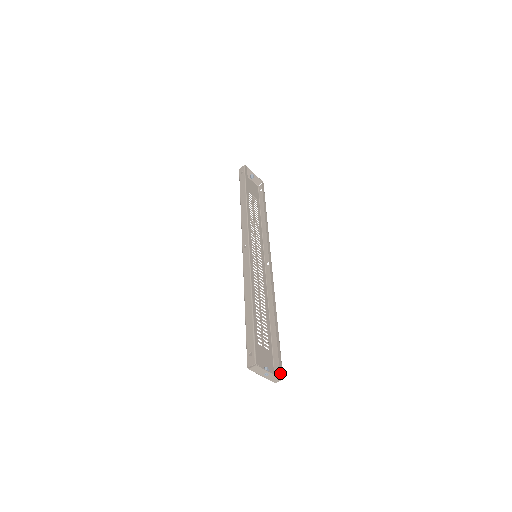
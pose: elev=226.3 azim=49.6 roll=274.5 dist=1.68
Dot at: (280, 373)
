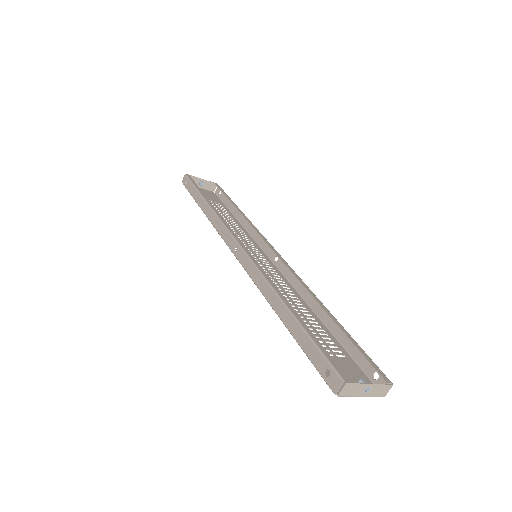
Dot at: (383, 378)
